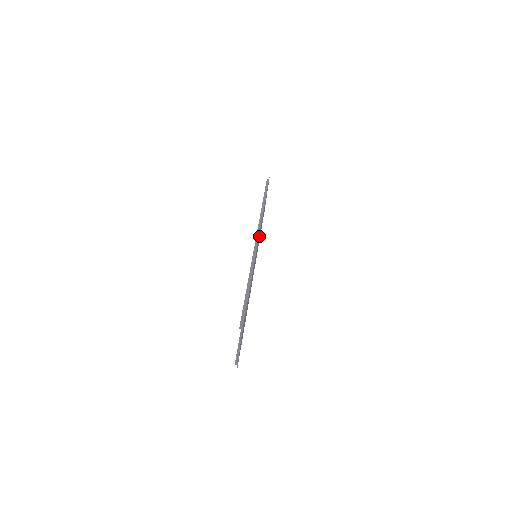
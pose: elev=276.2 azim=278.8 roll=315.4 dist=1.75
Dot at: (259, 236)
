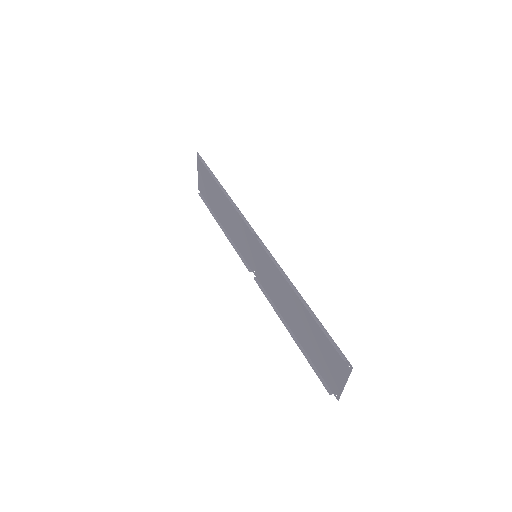
Dot at: (244, 231)
